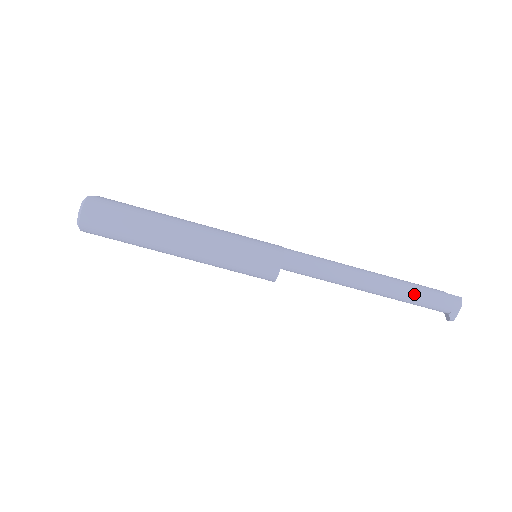
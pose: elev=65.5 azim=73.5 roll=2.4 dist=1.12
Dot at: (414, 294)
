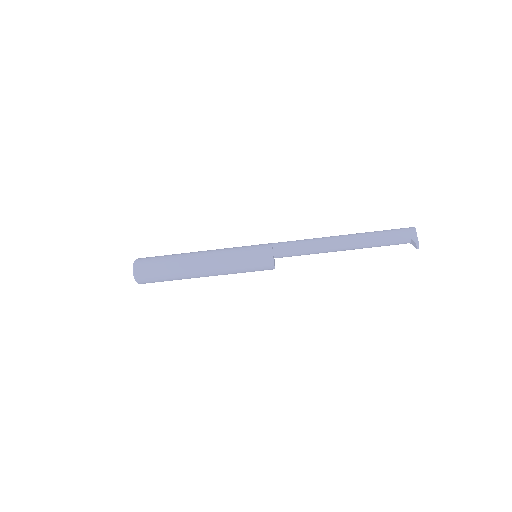
Dot at: (376, 234)
